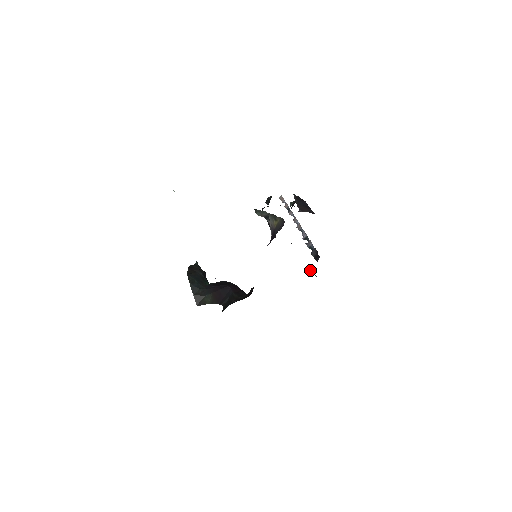
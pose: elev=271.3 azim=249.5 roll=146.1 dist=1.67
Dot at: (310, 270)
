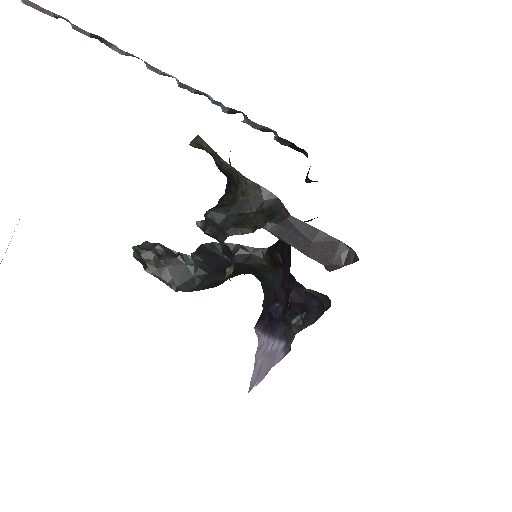
Dot at: occluded
